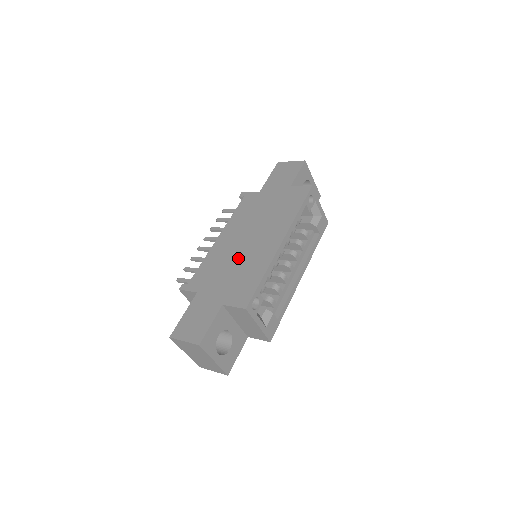
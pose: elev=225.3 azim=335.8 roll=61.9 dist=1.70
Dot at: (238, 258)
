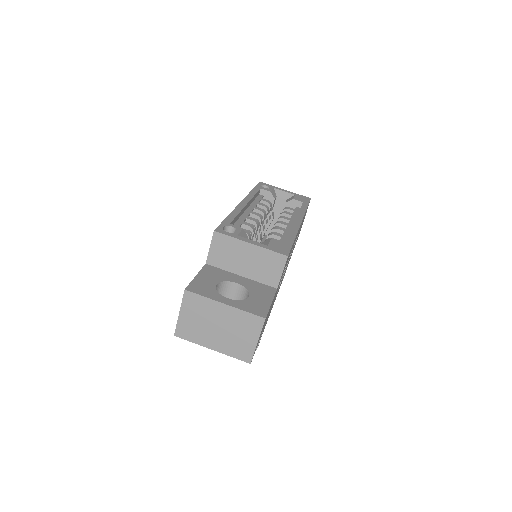
Dot at: occluded
